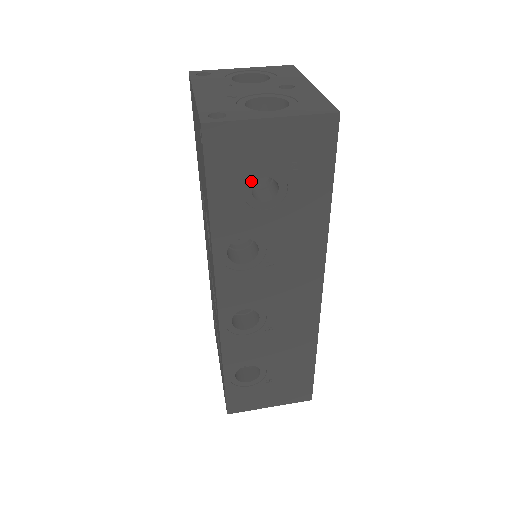
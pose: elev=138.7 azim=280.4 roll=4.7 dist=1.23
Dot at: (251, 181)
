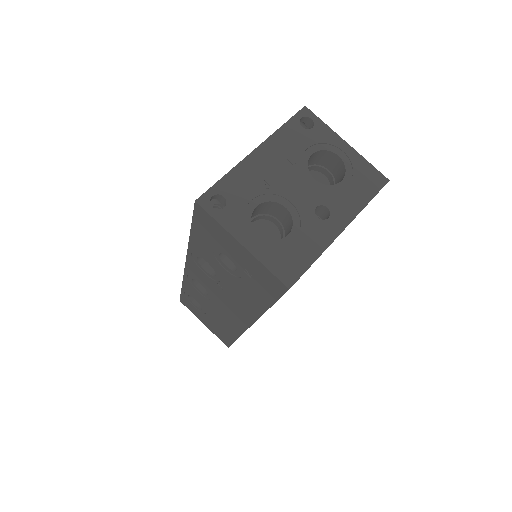
Dot at: (220, 251)
